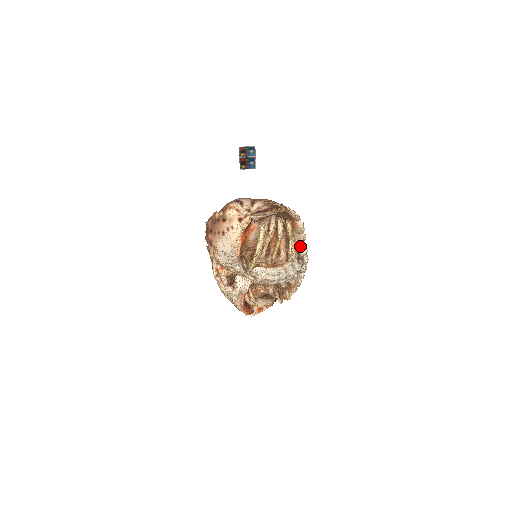
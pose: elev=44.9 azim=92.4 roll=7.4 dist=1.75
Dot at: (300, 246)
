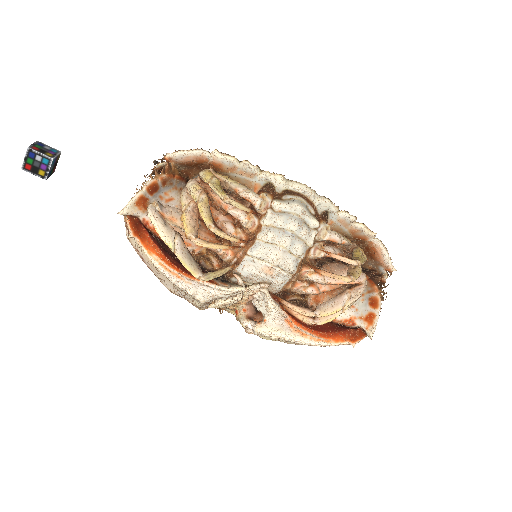
Dot at: (264, 182)
